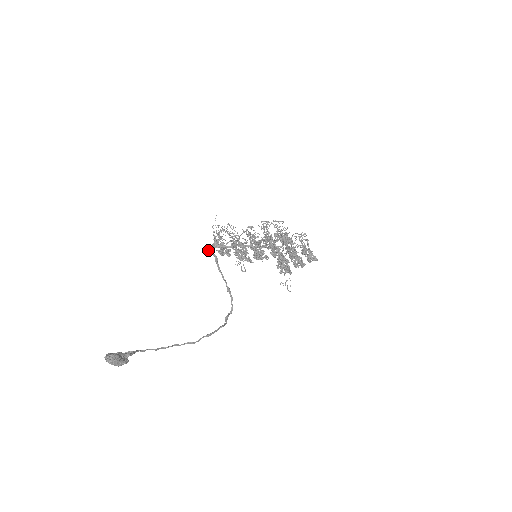
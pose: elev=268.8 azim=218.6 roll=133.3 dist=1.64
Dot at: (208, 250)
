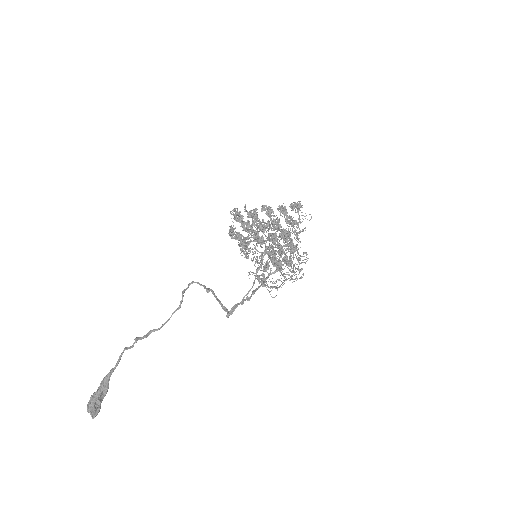
Dot at: (228, 317)
